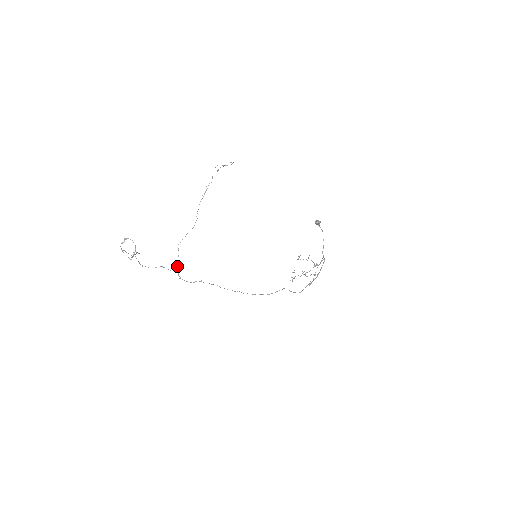
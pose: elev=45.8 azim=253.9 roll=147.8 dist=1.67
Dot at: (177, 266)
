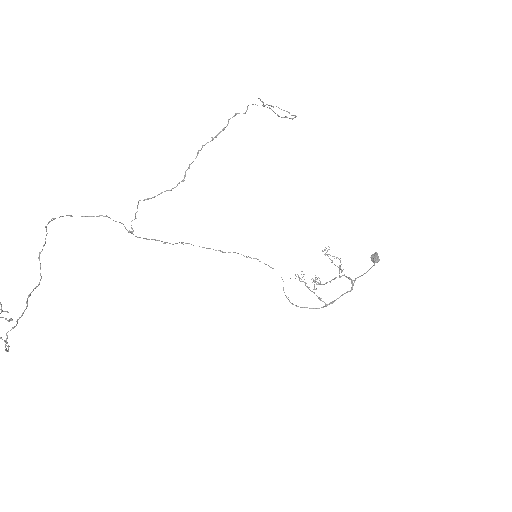
Dot at: occluded
